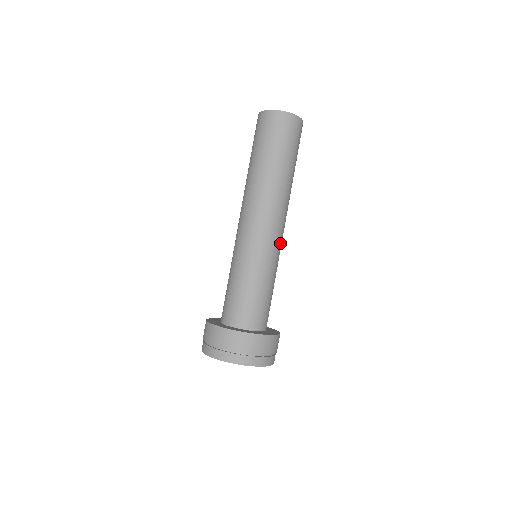
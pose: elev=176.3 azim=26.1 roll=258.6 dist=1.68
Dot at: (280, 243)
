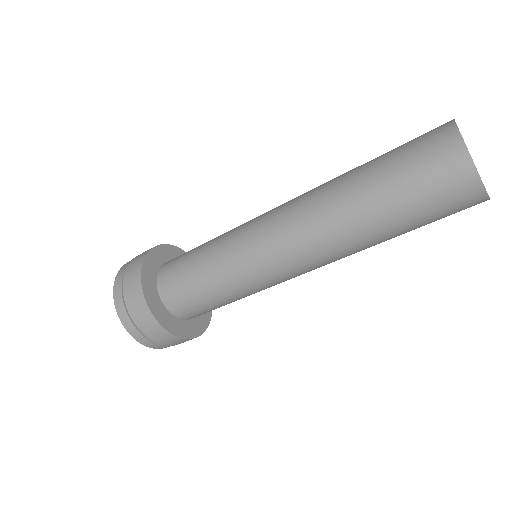
Dot at: (289, 279)
